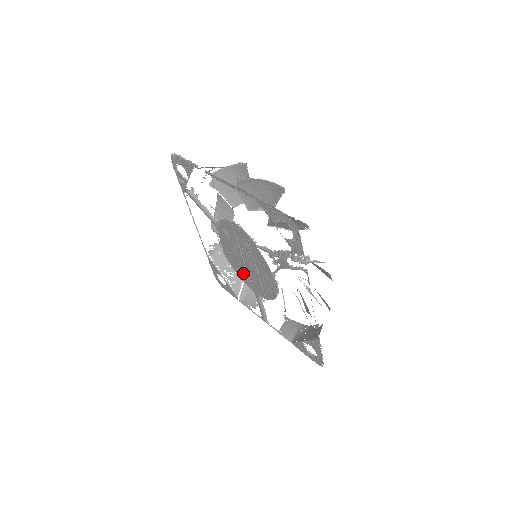
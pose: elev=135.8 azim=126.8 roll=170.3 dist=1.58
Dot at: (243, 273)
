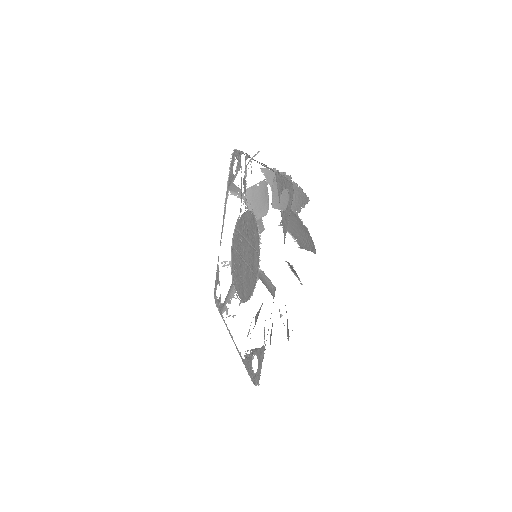
Dot at: (249, 279)
